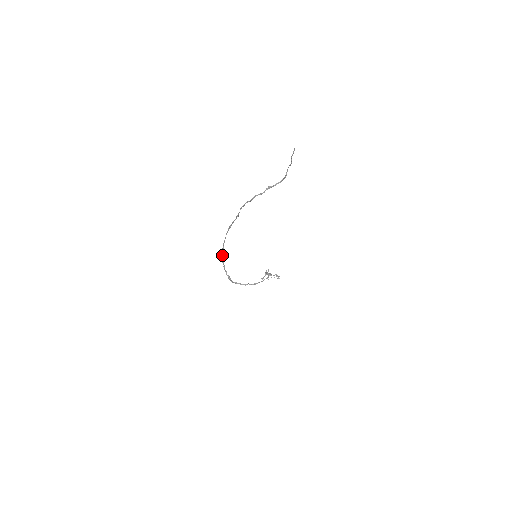
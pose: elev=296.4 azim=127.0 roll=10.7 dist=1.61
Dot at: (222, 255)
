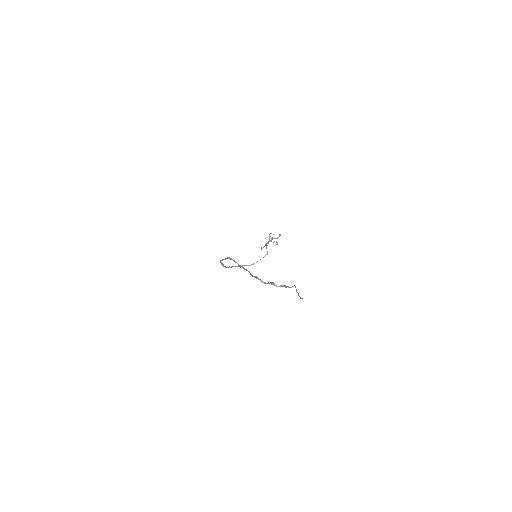
Dot at: (220, 261)
